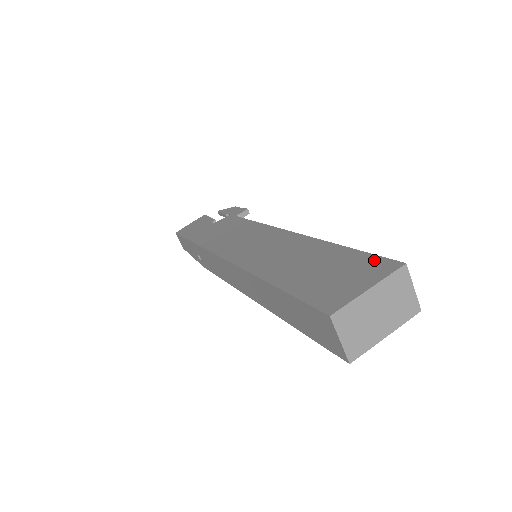
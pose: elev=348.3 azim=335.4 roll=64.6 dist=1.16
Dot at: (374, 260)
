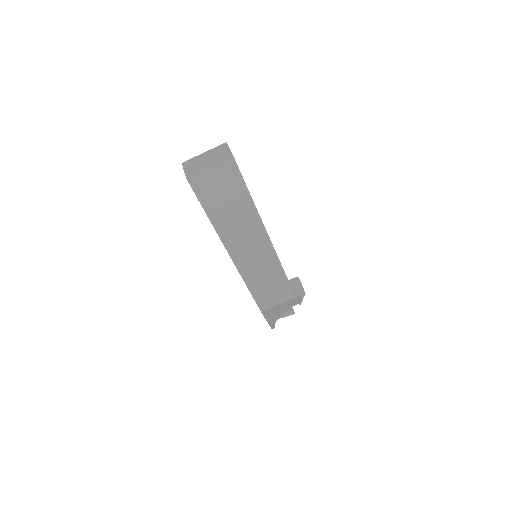
Dot at: occluded
